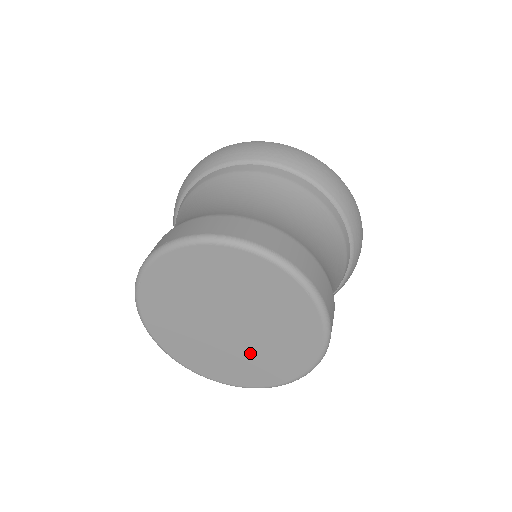
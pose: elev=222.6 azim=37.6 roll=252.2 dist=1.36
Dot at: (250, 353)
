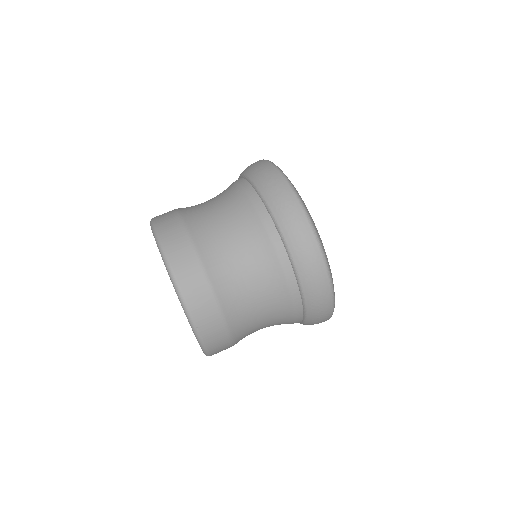
Dot at: occluded
